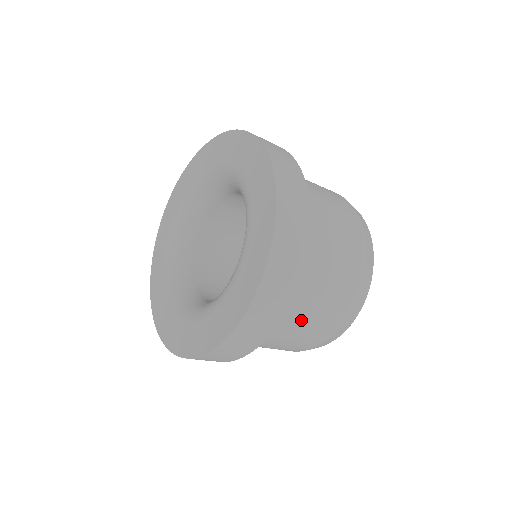
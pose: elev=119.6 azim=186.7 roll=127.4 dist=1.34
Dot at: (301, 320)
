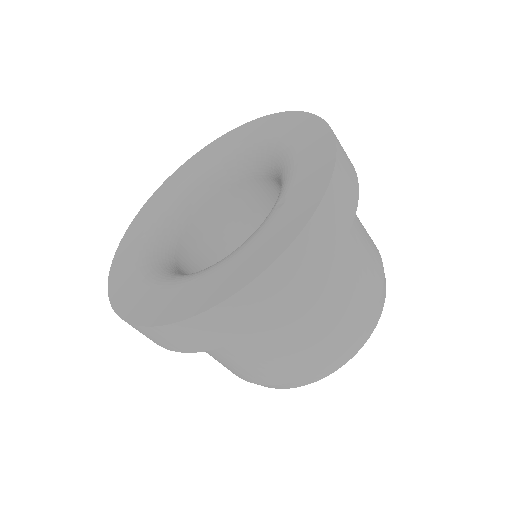
Dot at: (358, 240)
